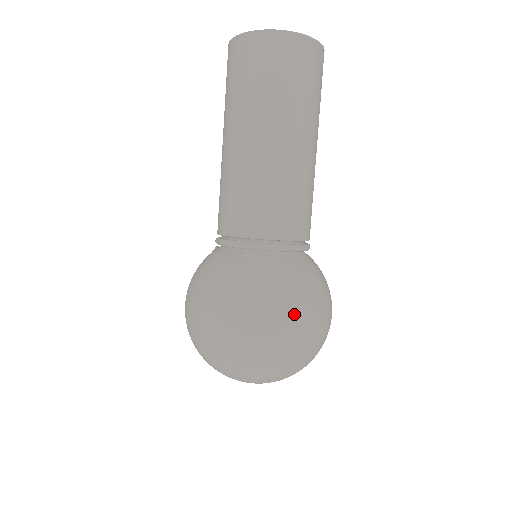
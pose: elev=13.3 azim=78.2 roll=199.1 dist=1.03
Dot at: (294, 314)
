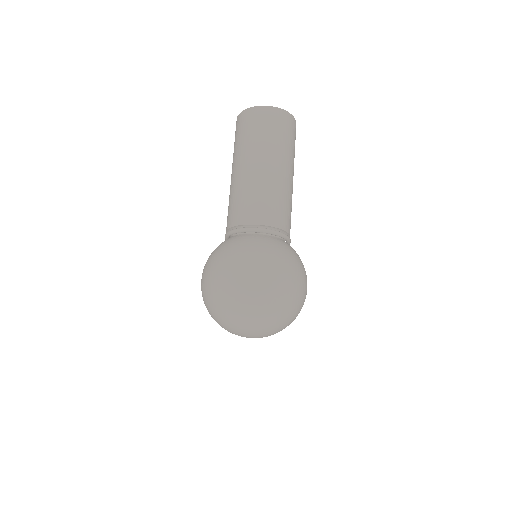
Dot at: (271, 266)
